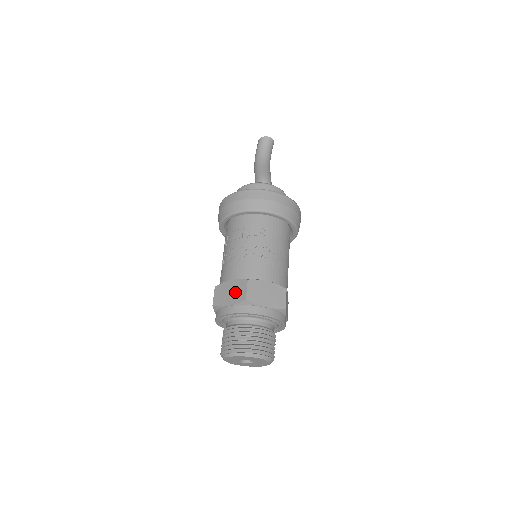
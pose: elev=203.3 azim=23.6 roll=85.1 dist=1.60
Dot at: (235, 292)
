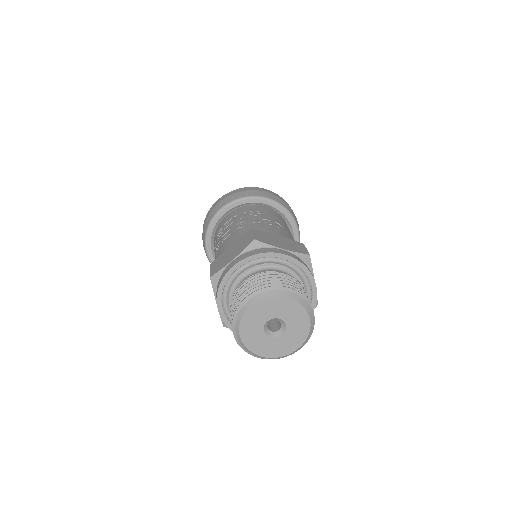
Dot at: (238, 246)
